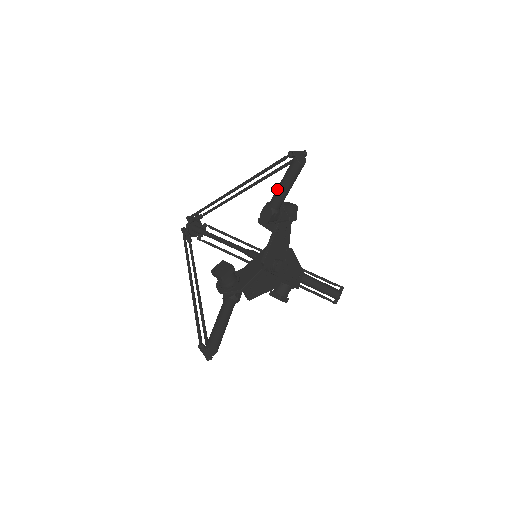
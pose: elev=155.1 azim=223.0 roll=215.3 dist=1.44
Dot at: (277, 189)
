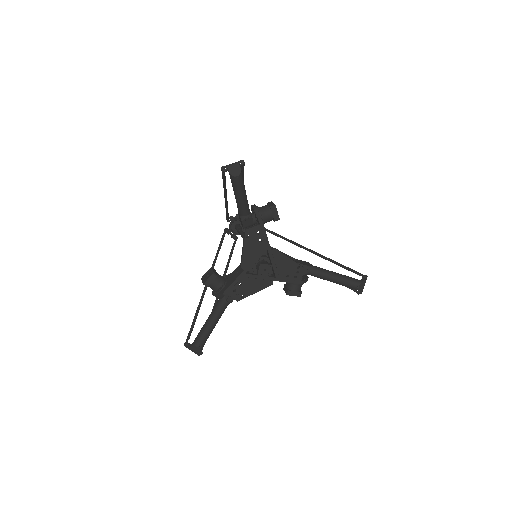
Dot at: occluded
